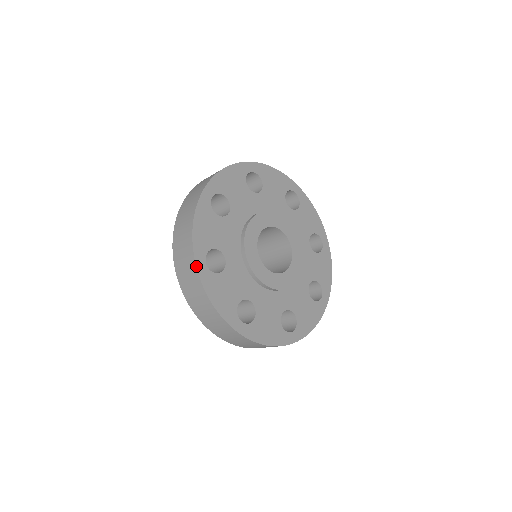
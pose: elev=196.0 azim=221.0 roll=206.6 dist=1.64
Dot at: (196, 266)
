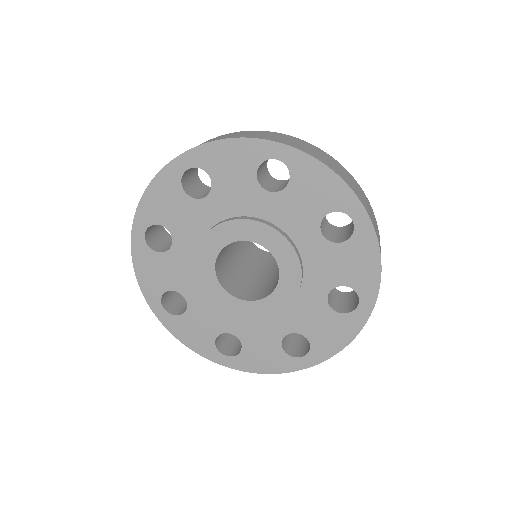
Dot at: (132, 231)
